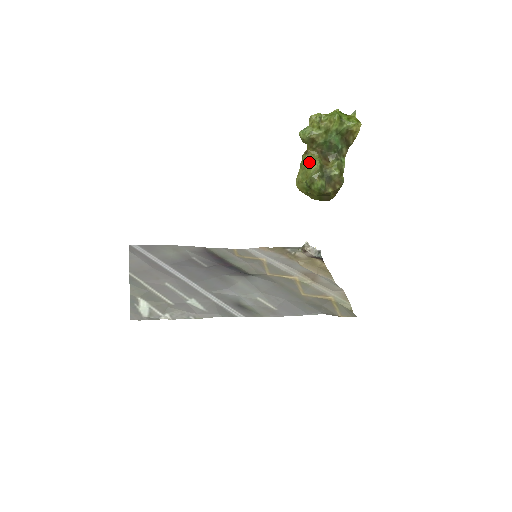
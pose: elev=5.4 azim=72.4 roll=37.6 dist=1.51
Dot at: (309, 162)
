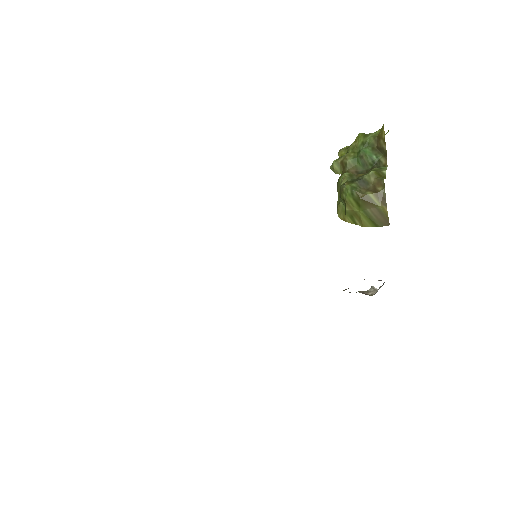
Dot at: (338, 179)
